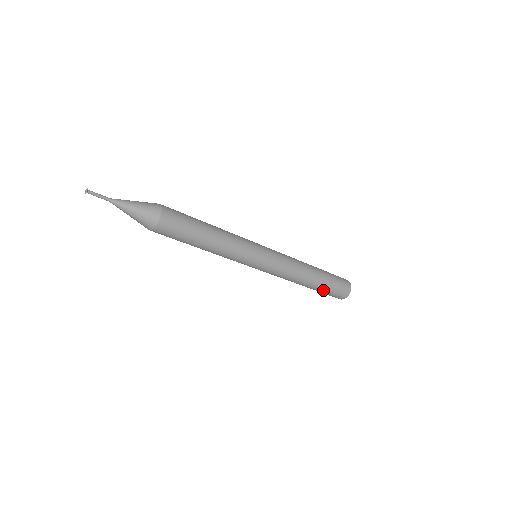
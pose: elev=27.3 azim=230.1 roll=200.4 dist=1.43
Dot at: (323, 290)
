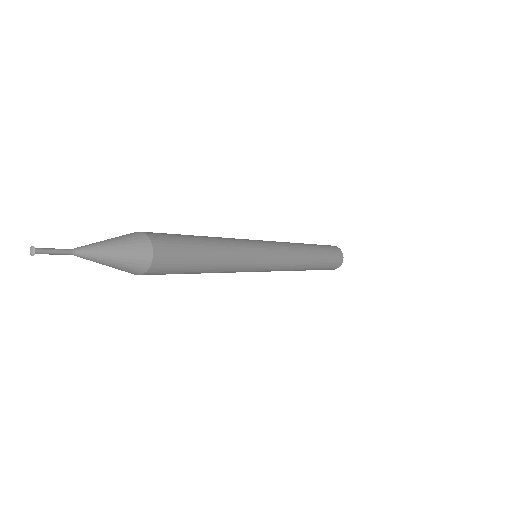
Dot at: occluded
